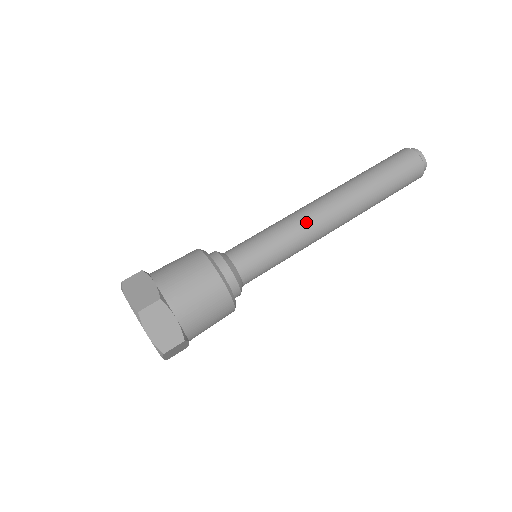
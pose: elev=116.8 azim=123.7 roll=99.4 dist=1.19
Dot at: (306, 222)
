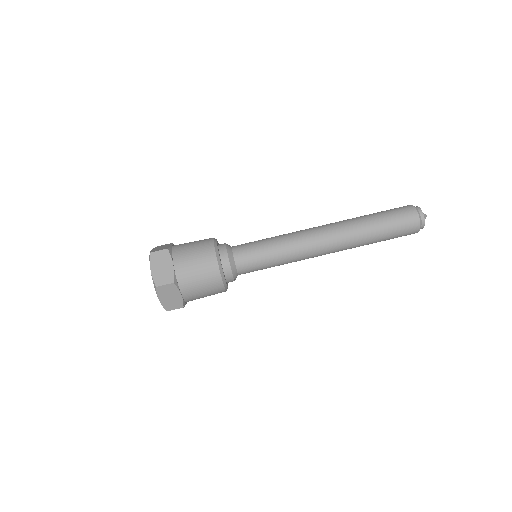
Dot at: (298, 235)
